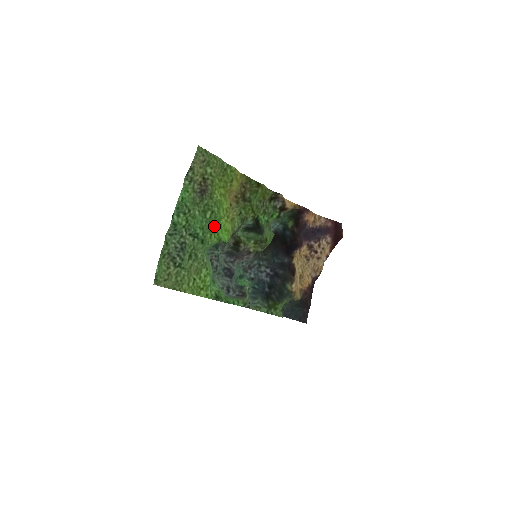
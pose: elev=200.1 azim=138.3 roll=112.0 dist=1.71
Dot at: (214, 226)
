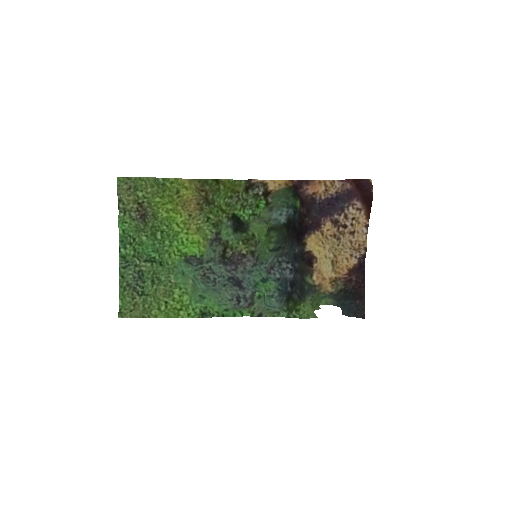
Dot at: (171, 244)
